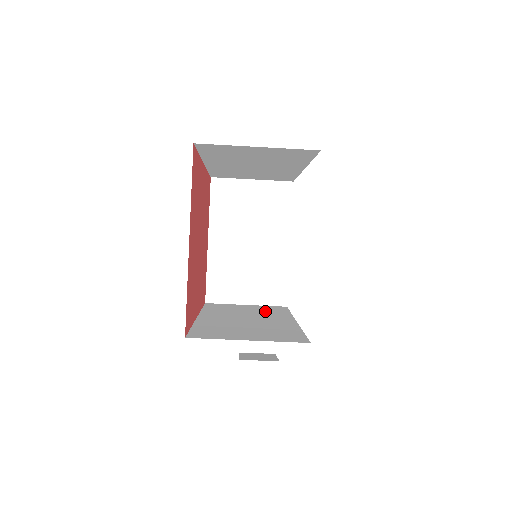
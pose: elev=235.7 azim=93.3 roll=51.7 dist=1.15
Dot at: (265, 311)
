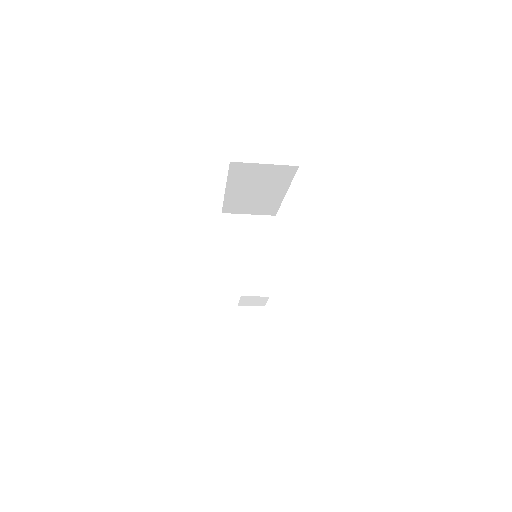
Dot at: occluded
